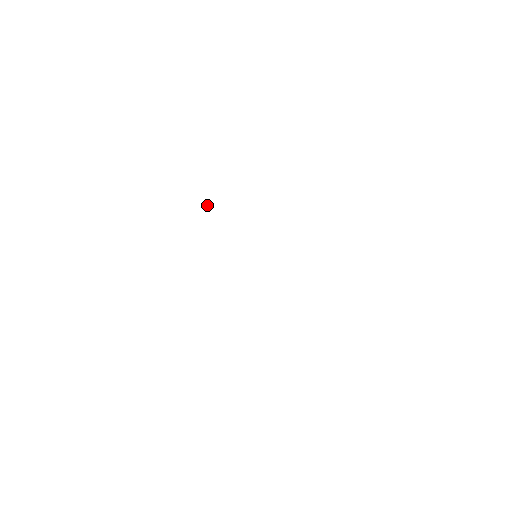
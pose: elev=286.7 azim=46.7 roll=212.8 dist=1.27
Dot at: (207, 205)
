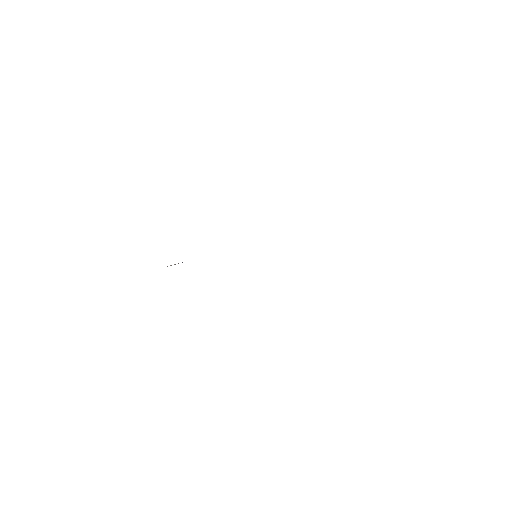
Dot at: occluded
